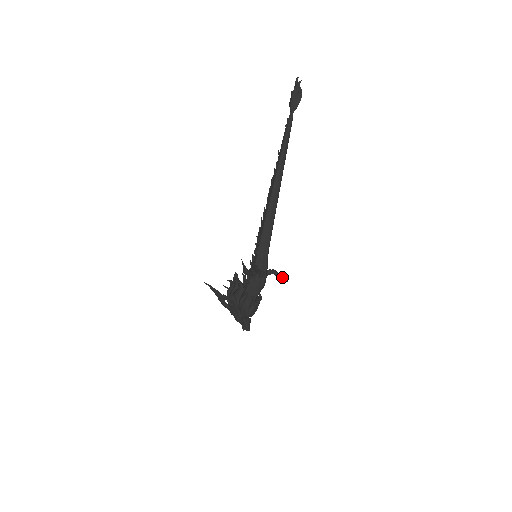
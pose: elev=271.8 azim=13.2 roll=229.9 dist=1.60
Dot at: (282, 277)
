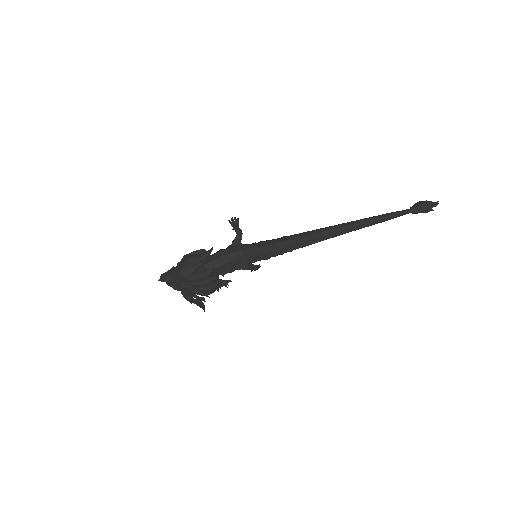
Dot at: (256, 266)
